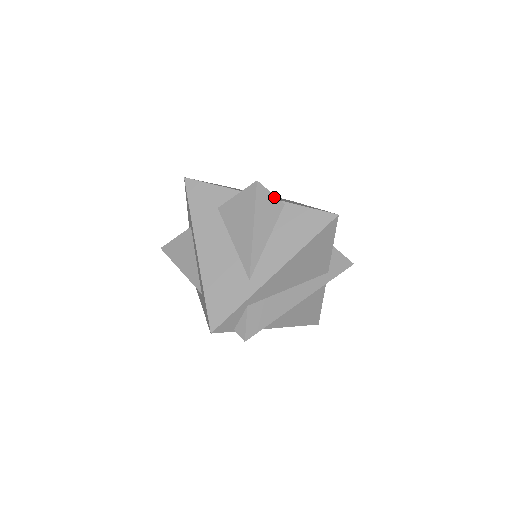
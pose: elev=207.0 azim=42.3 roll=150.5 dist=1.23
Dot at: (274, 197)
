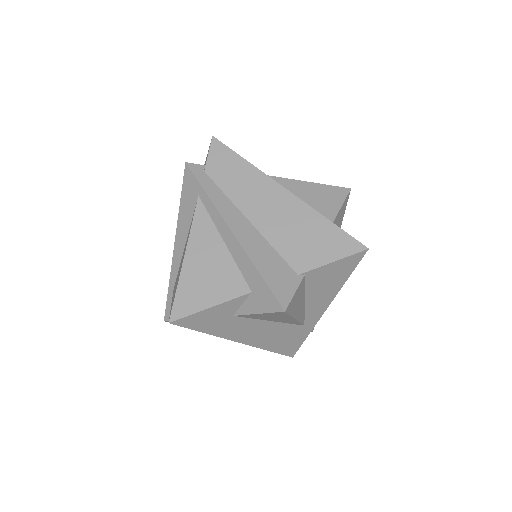
Dot at: (298, 289)
